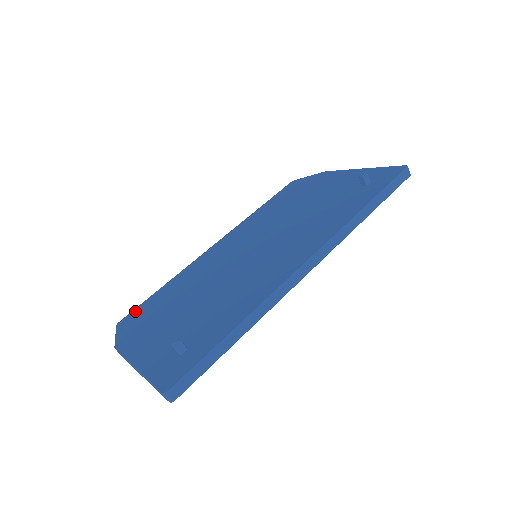
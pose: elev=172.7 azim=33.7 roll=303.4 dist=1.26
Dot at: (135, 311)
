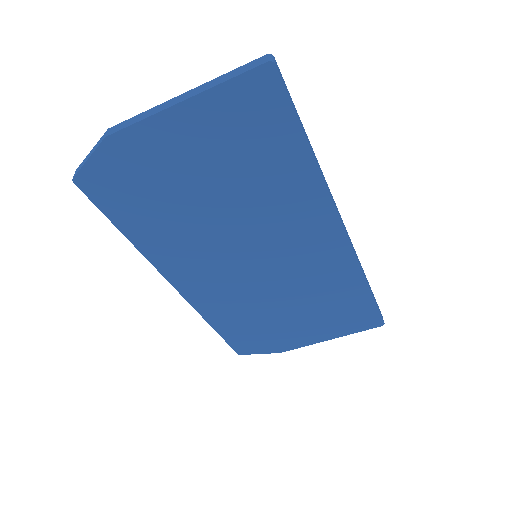
Dot at: occluded
